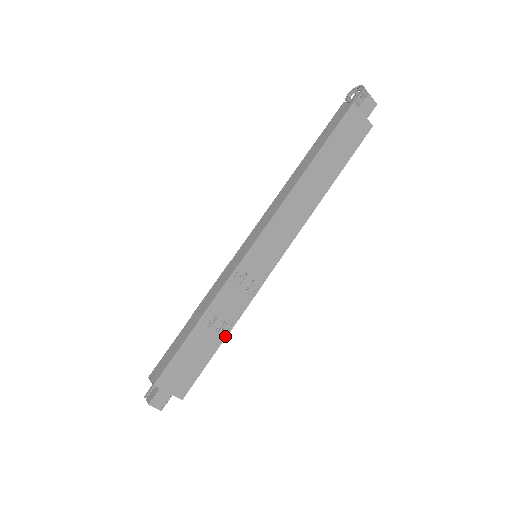
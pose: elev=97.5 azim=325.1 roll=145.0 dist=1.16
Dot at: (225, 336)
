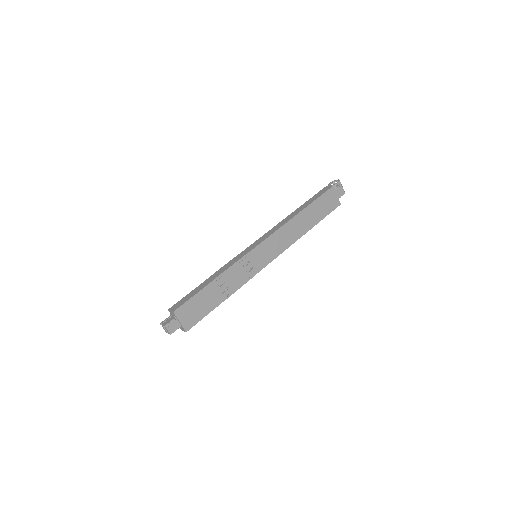
Dot at: (225, 299)
